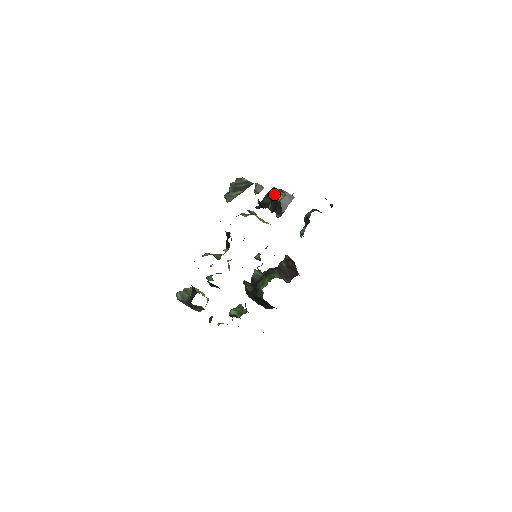
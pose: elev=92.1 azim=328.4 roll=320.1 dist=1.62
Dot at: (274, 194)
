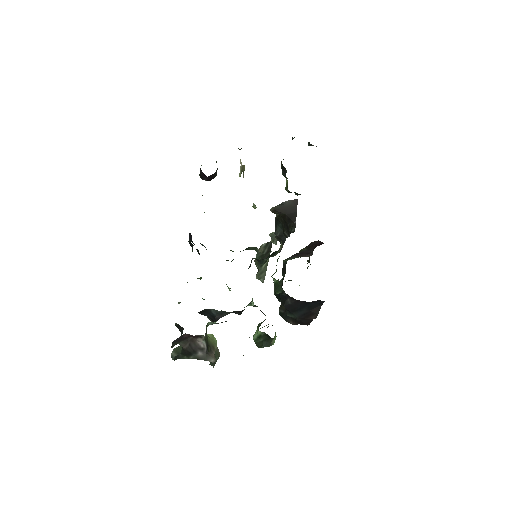
Dot at: occluded
